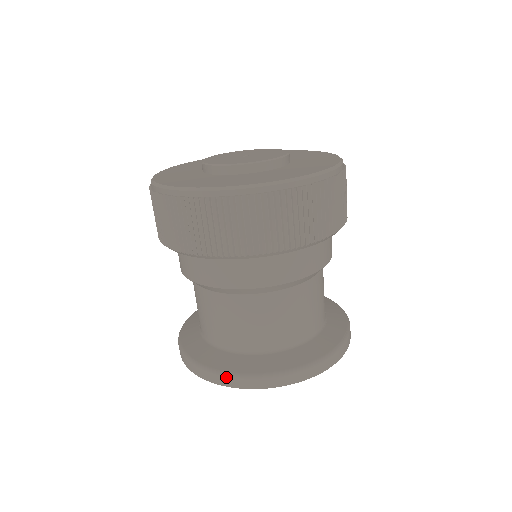
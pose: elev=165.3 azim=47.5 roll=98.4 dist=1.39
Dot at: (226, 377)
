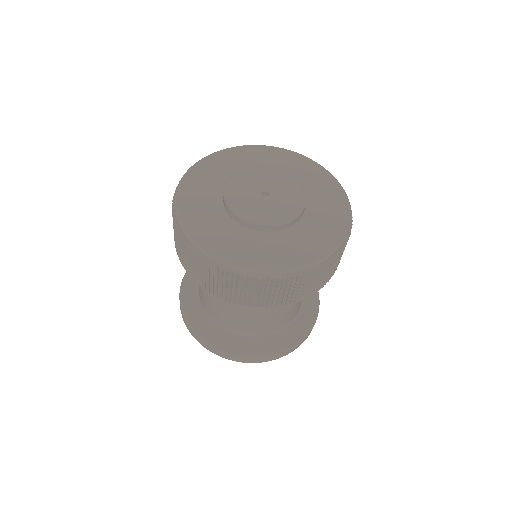
Dot at: (200, 340)
